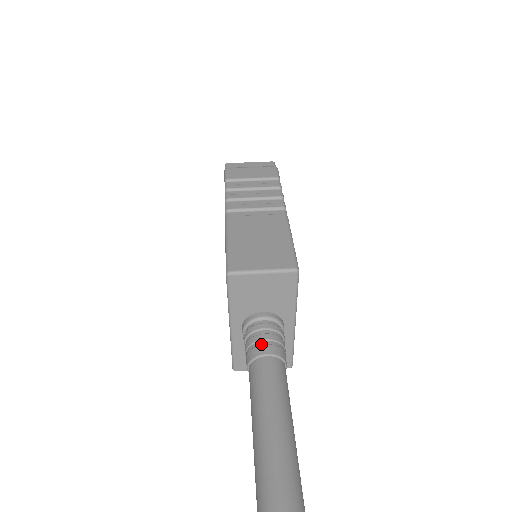
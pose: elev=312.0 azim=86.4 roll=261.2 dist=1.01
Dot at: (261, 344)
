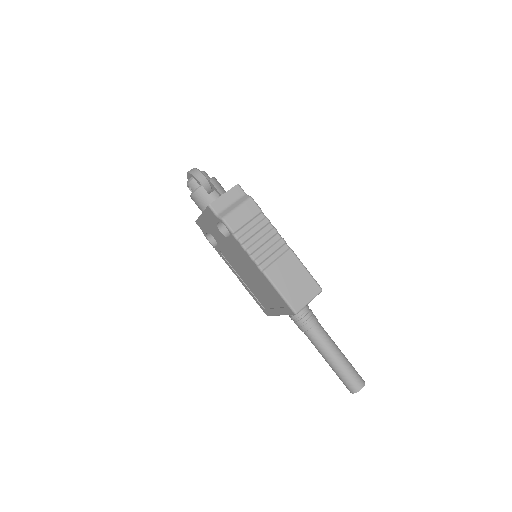
Dot at: (308, 322)
